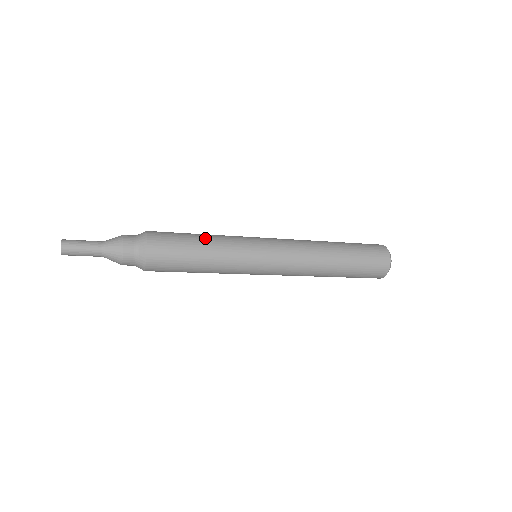
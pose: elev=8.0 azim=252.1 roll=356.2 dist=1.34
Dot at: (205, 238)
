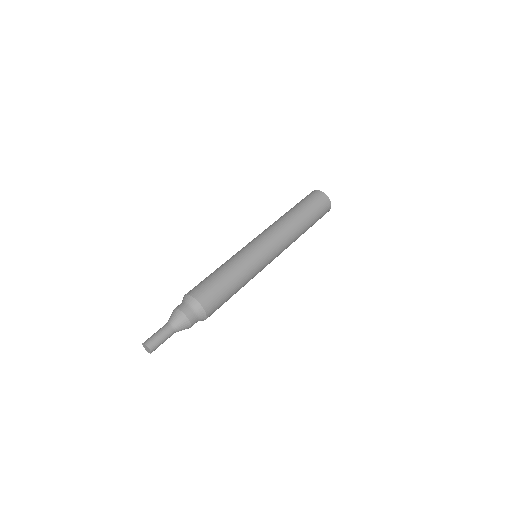
Dot at: (231, 274)
